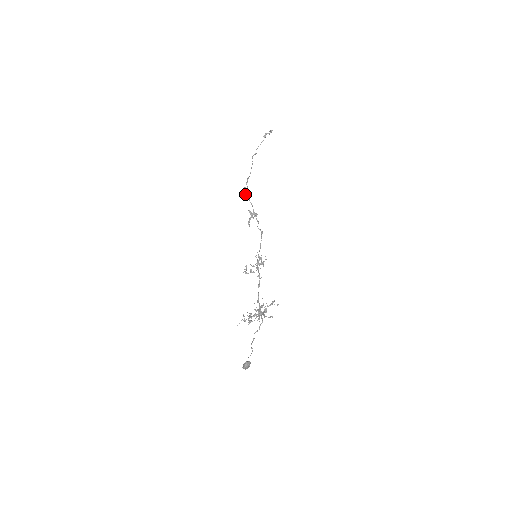
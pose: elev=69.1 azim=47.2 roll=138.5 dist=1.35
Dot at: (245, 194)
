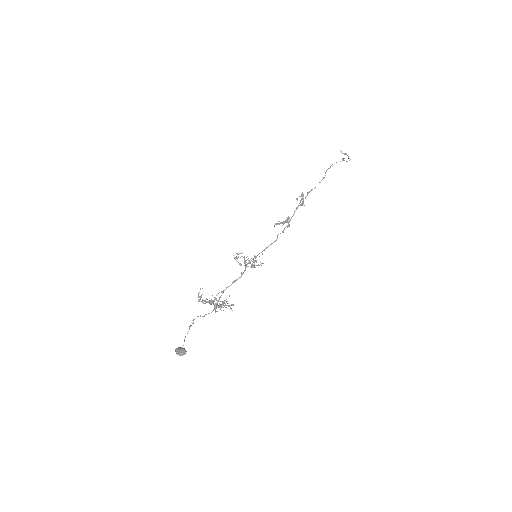
Dot at: (297, 198)
